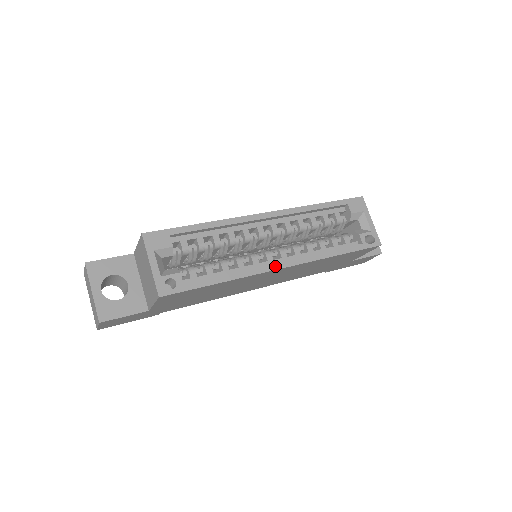
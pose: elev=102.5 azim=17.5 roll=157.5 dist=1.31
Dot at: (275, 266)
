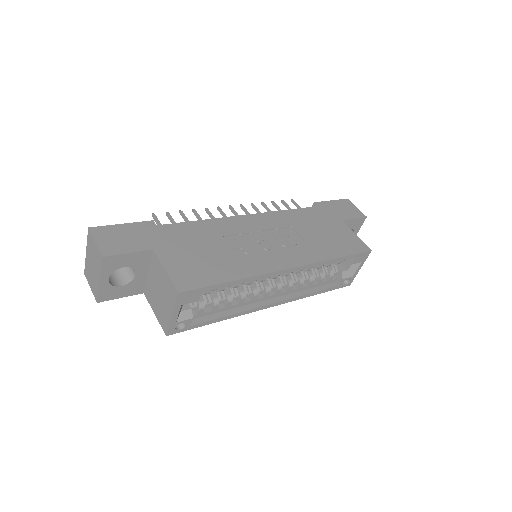
Dot at: (266, 306)
